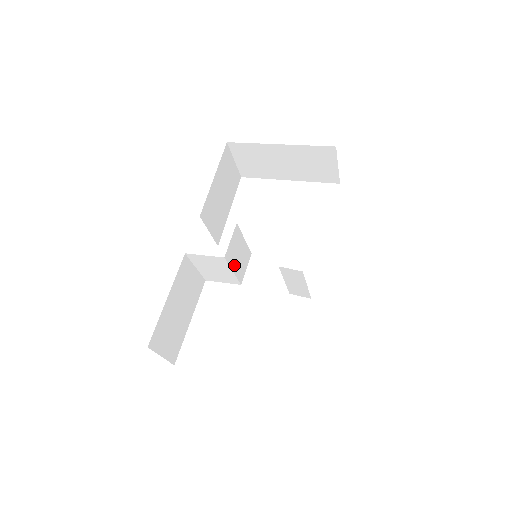
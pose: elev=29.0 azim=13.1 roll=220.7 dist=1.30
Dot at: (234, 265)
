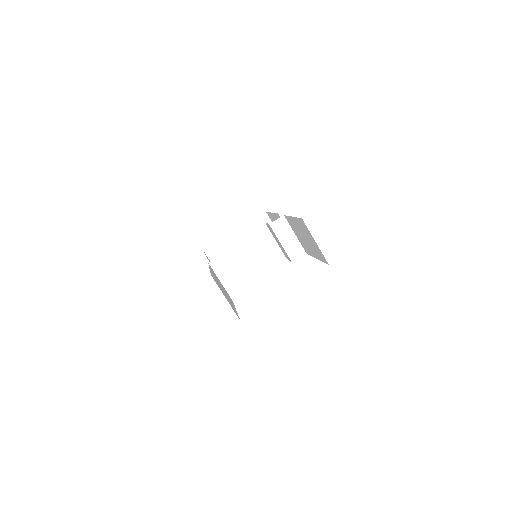
Dot at: (245, 263)
